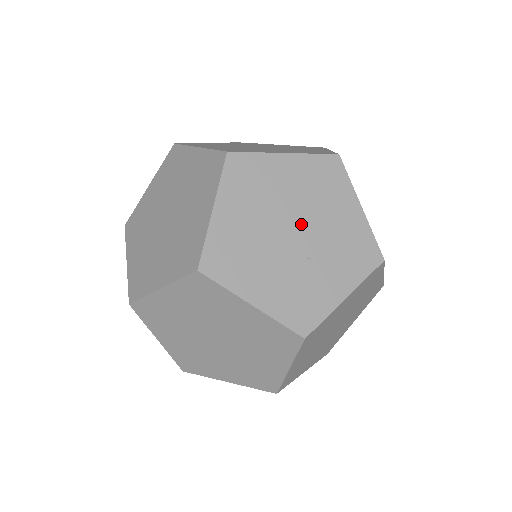
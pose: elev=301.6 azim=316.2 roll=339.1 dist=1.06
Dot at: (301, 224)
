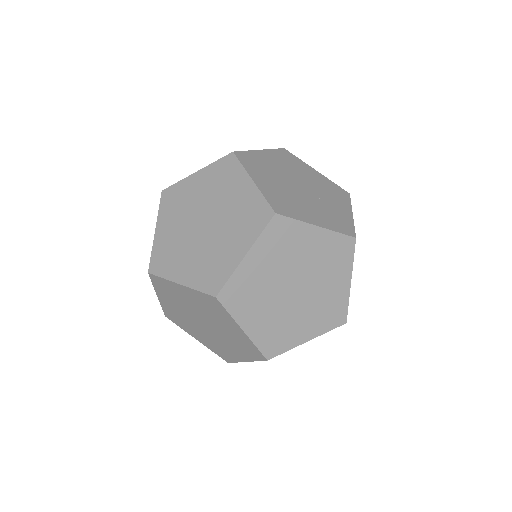
Dot at: (300, 182)
